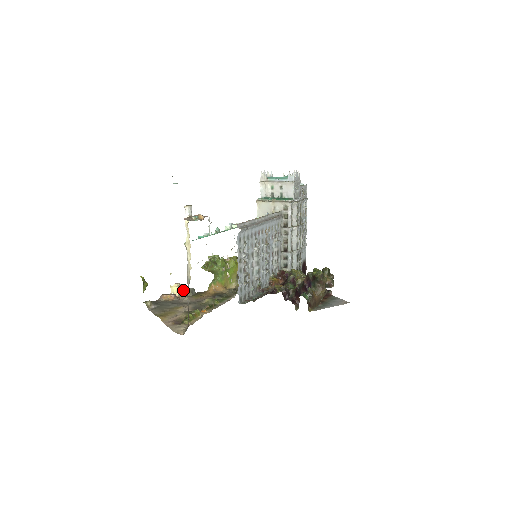
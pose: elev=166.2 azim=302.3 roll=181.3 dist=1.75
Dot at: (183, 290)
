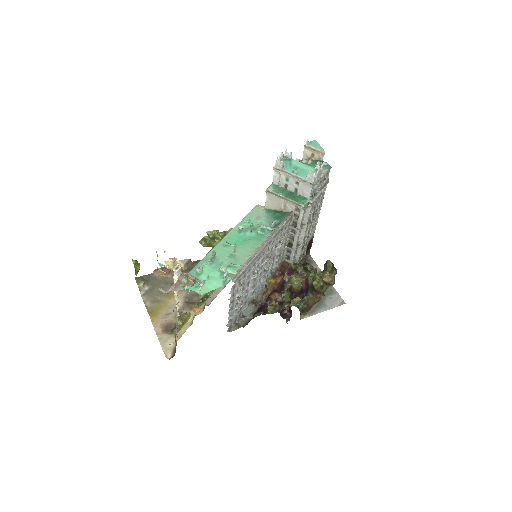
Dot at: (178, 262)
